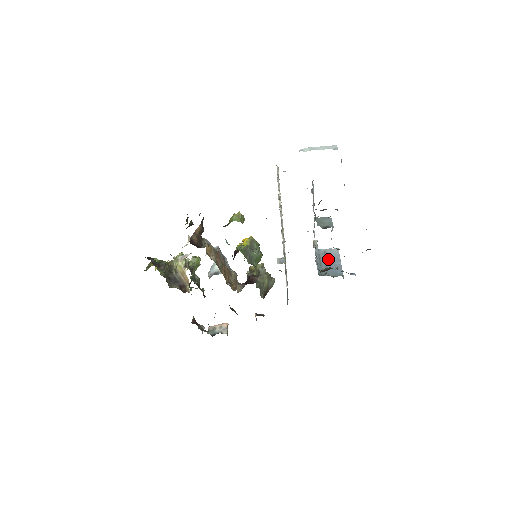
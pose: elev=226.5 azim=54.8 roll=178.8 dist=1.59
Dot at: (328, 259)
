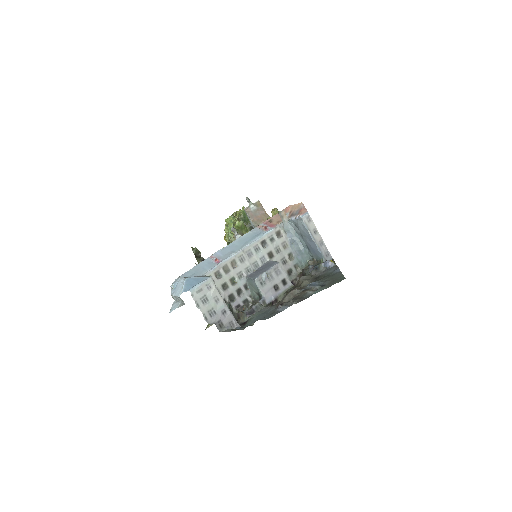
Dot at: (302, 235)
